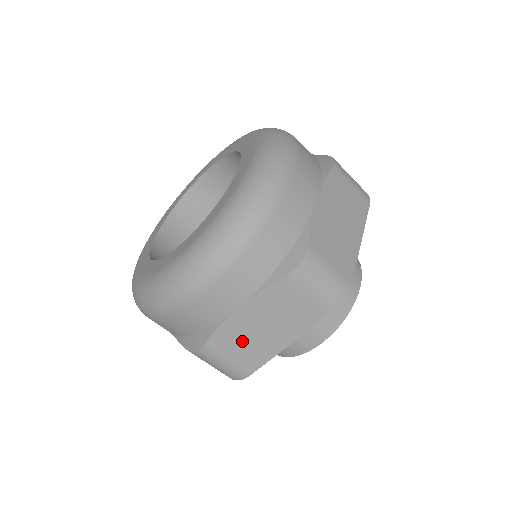
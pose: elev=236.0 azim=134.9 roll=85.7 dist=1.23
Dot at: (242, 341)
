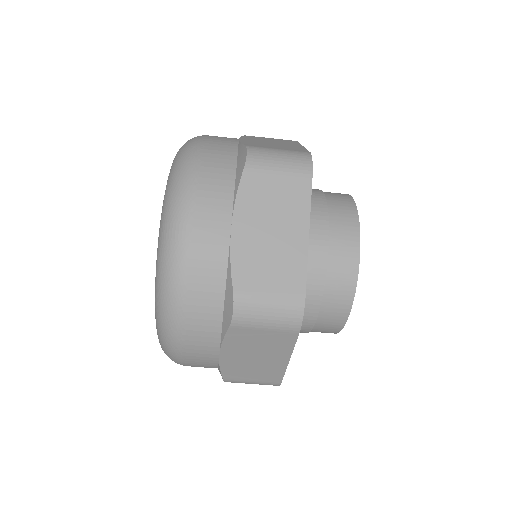
Dot at: (248, 370)
